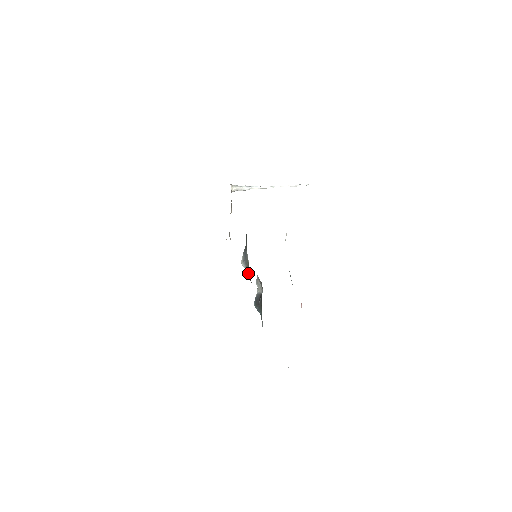
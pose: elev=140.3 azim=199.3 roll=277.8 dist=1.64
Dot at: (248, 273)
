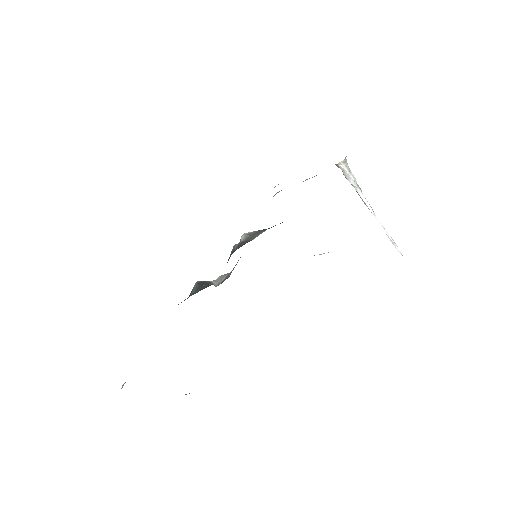
Dot at: (240, 245)
